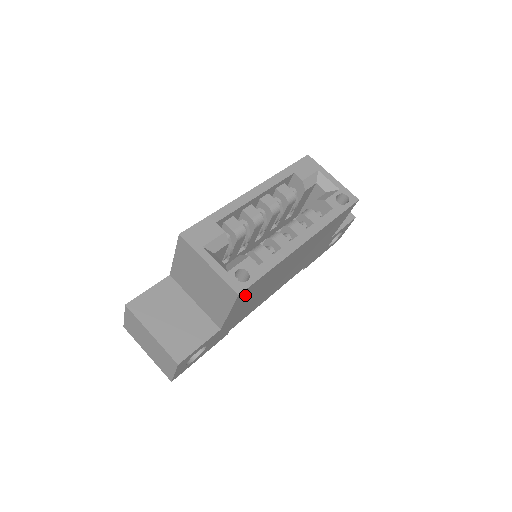
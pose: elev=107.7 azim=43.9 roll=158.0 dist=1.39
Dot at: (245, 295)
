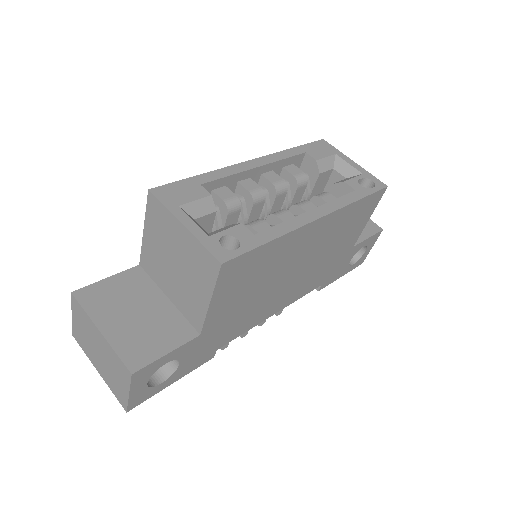
Dot at: (233, 275)
